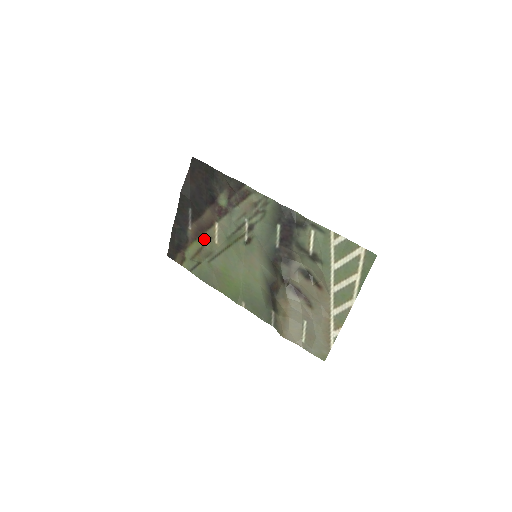
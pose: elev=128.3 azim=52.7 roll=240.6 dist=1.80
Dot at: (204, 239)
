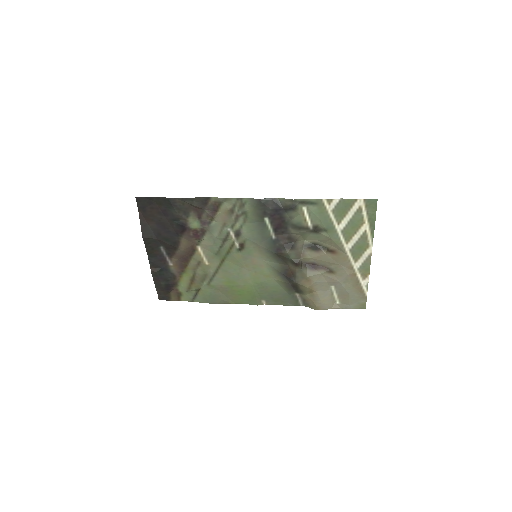
Dot at: (192, 267)
